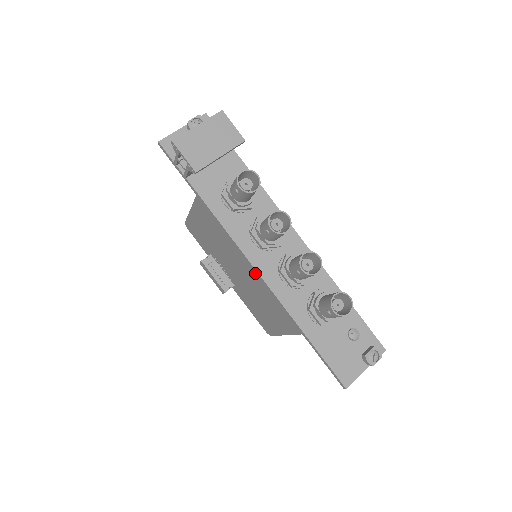
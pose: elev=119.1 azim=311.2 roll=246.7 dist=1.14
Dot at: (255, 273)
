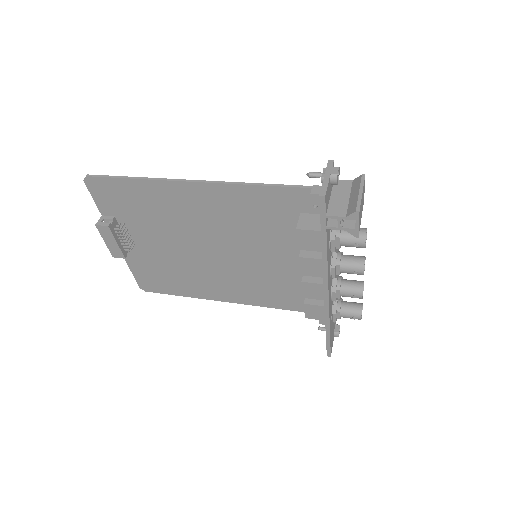
Dot at: (214, 257)
